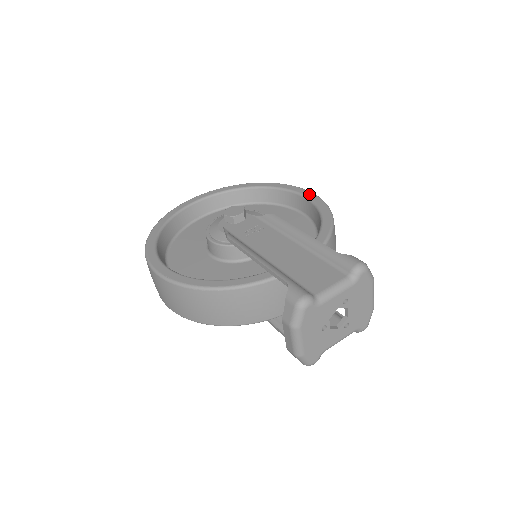
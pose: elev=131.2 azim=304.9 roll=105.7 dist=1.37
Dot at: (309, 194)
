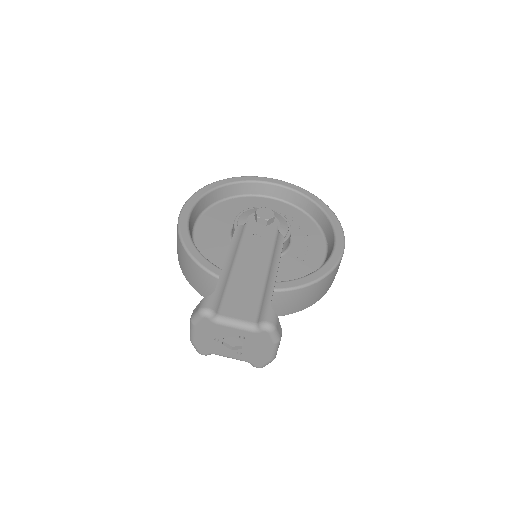
Dot at: (340, 245)
